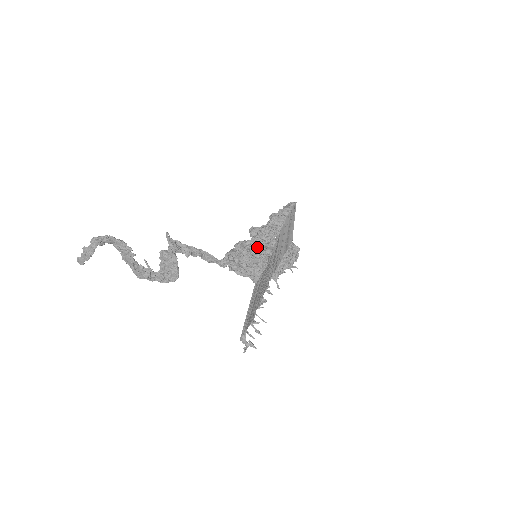
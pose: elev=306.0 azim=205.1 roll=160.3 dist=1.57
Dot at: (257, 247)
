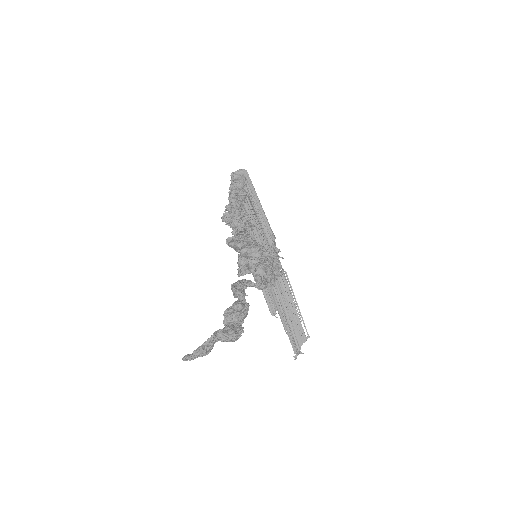
Dot at: (268, 254)
